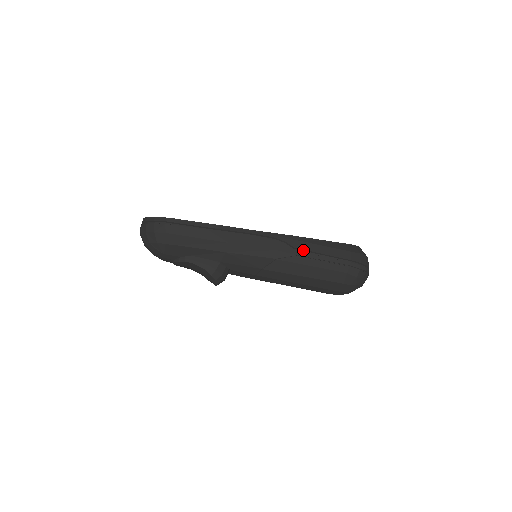
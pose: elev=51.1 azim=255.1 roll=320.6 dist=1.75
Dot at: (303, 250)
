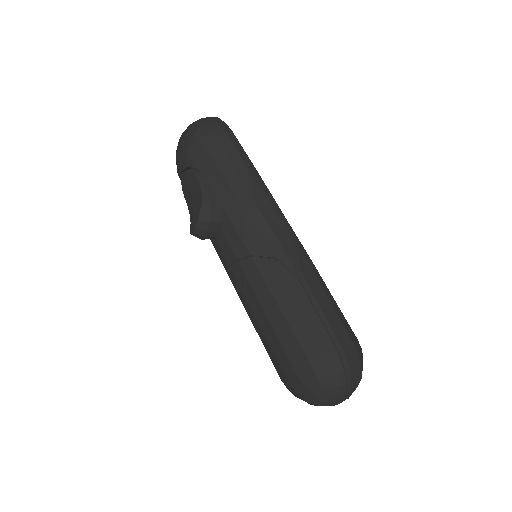
Dot at: (309, 283)
